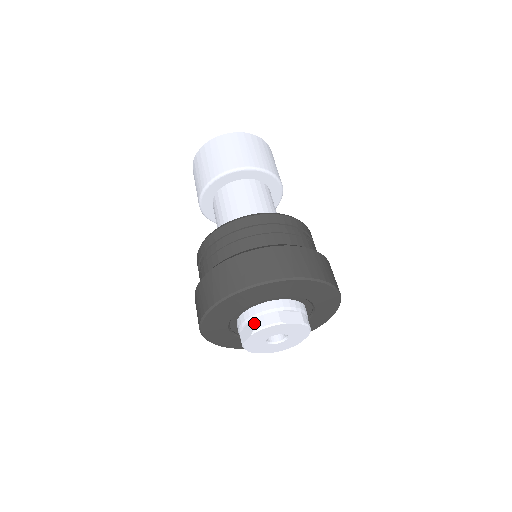
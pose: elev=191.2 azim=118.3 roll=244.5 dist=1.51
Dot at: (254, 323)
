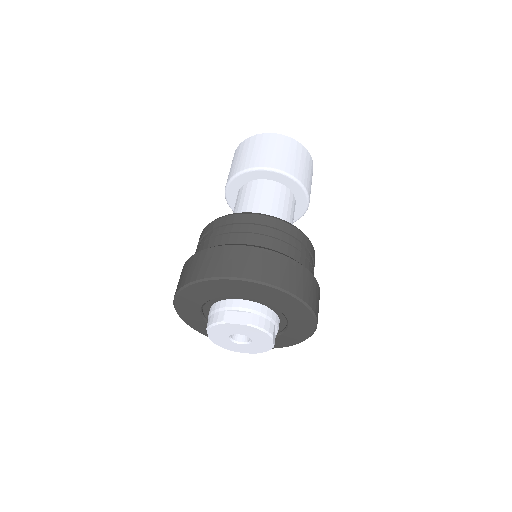
Dot at: (208, 321)
